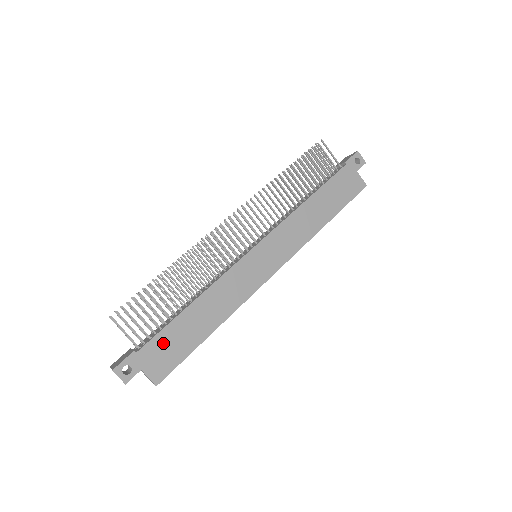
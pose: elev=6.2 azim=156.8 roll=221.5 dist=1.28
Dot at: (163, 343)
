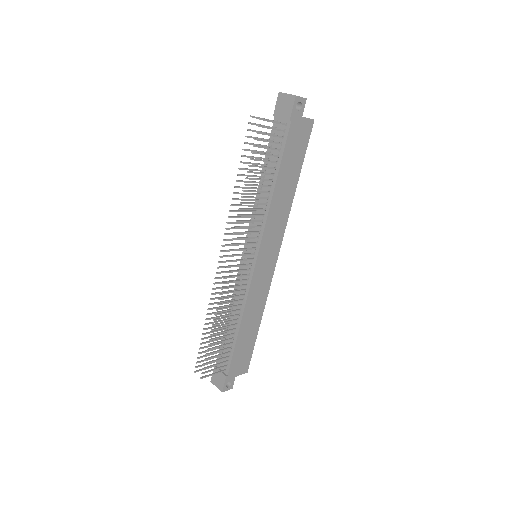
Dot at: (238, 358)
